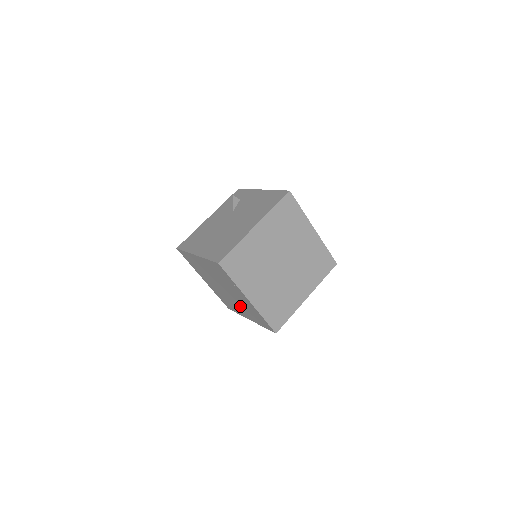
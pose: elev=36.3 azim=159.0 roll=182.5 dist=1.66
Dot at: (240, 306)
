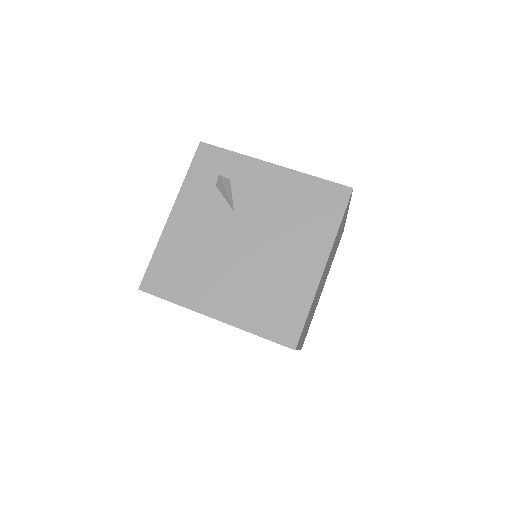
Dot at: occluded
